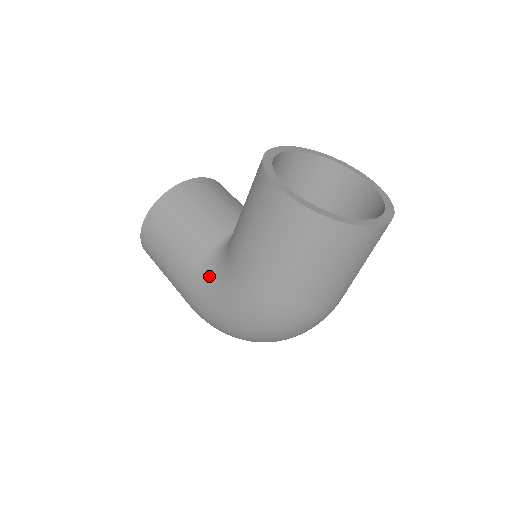
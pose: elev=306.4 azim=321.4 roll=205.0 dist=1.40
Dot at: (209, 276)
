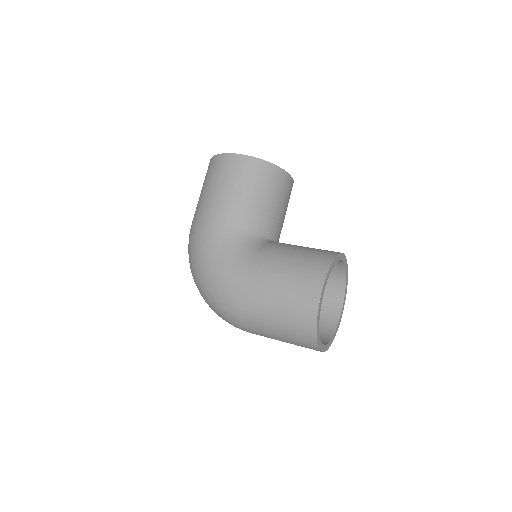
Dot at: (230, 241)
